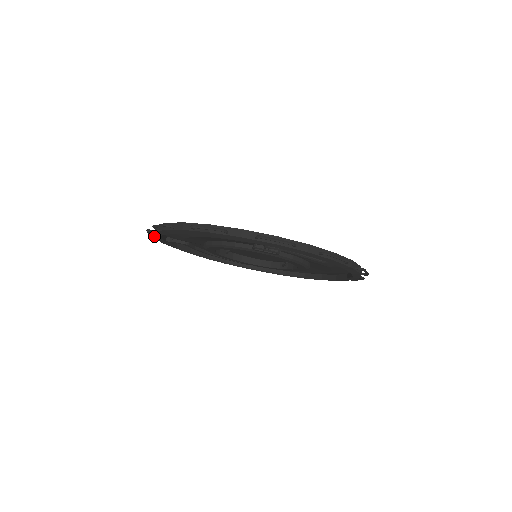
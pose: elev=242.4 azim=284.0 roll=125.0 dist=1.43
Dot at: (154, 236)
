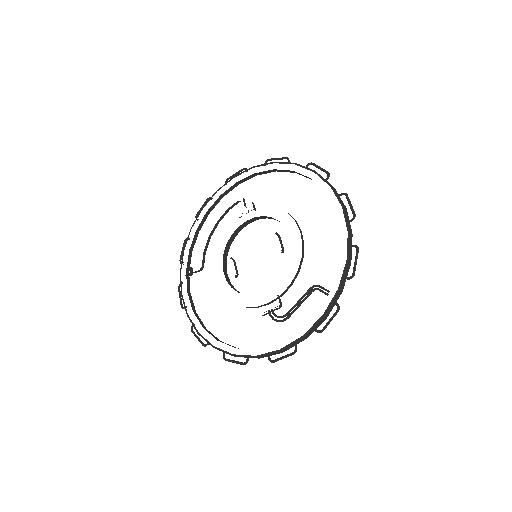
Dot at: occluded
